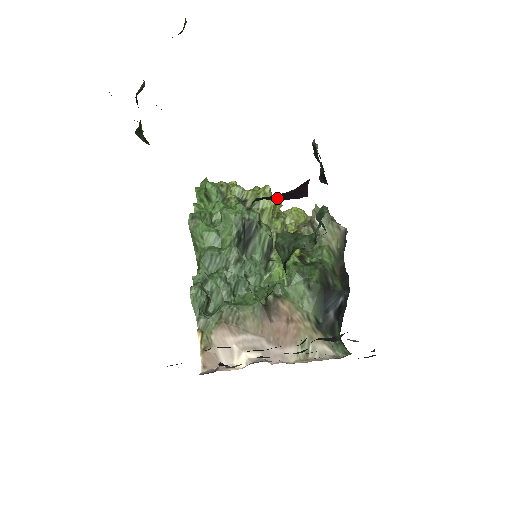
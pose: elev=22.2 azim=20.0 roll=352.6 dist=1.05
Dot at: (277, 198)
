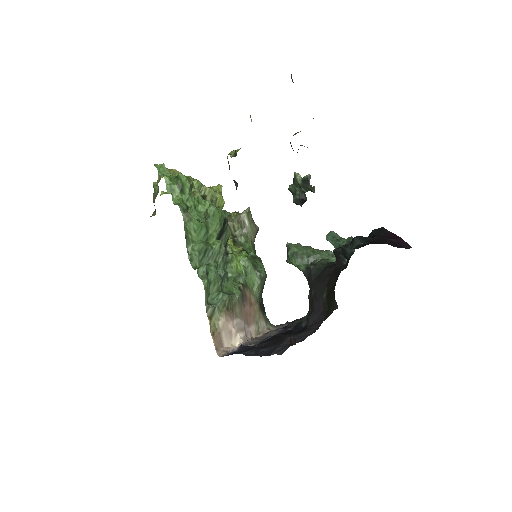
Dot at: (396, 246)
